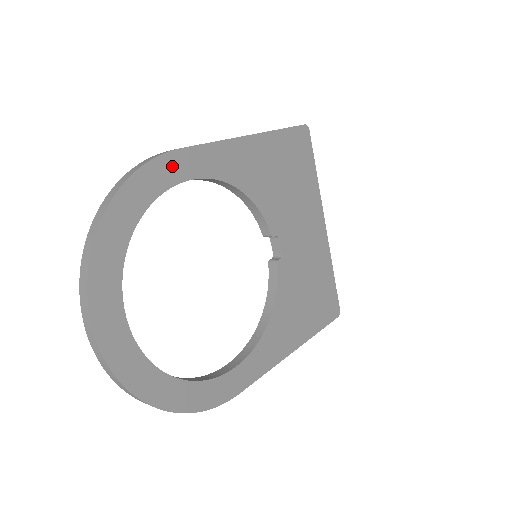
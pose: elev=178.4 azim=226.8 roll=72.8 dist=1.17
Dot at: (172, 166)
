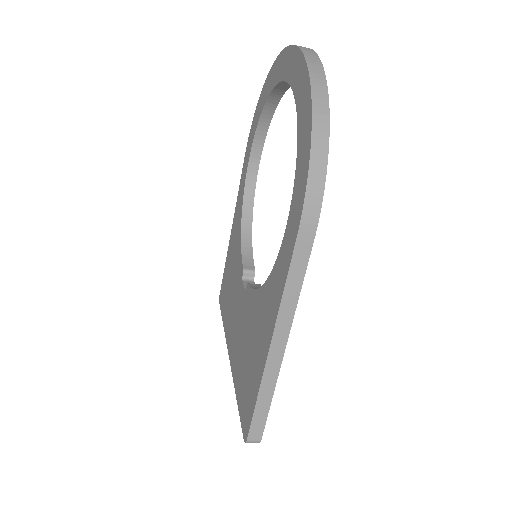
Dot at: occluded
